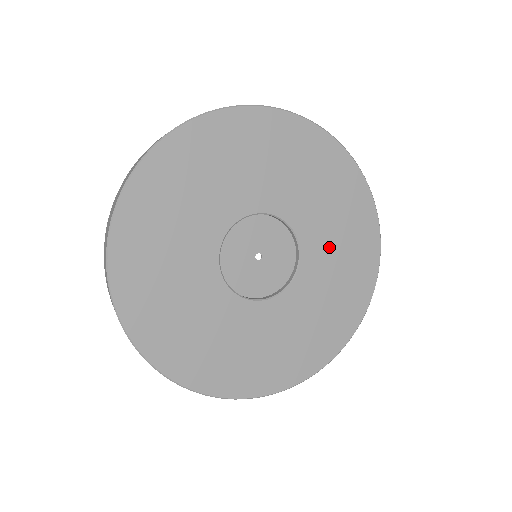
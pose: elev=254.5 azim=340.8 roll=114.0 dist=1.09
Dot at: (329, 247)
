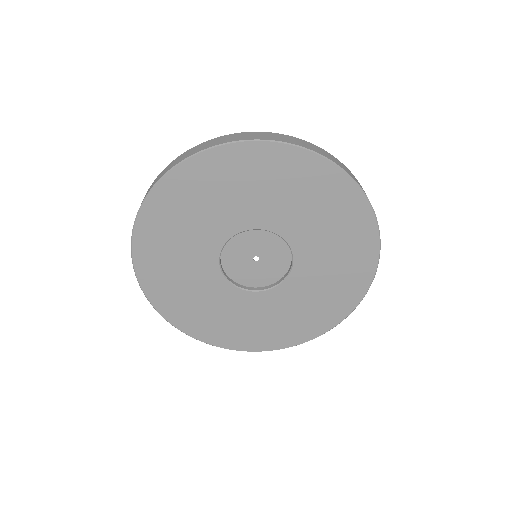
Dot at: (308, 222)
